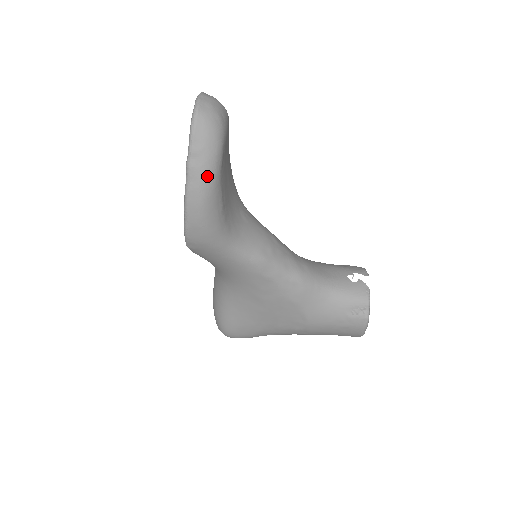
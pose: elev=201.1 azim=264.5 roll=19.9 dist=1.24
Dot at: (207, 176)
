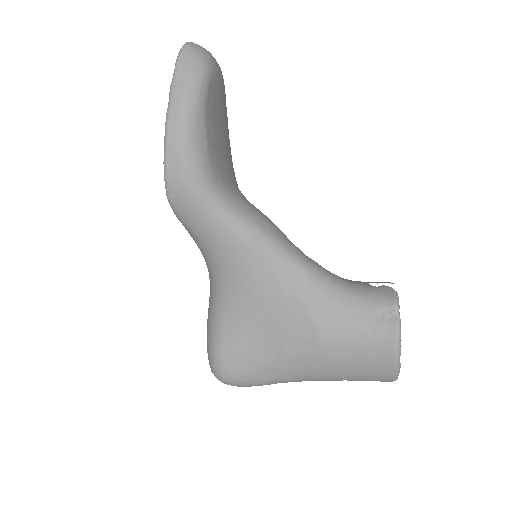
Dot at: (189, 97)
